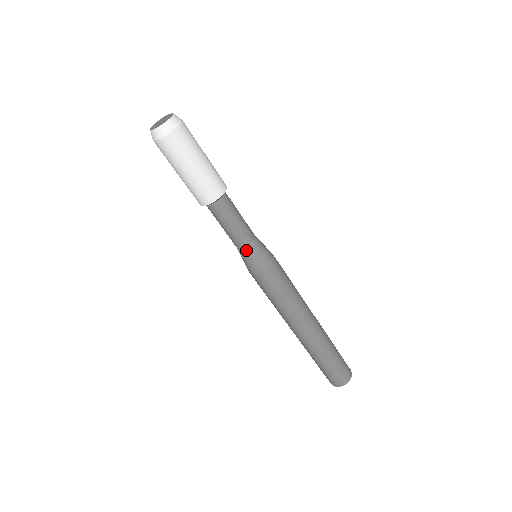
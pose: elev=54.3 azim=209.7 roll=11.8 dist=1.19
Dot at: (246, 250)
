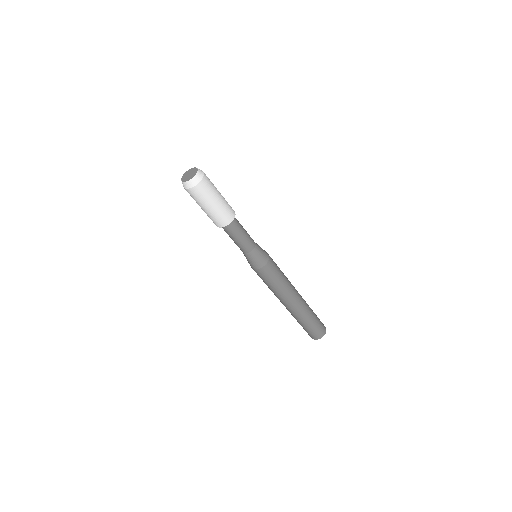
Dot at: (250, 254)
